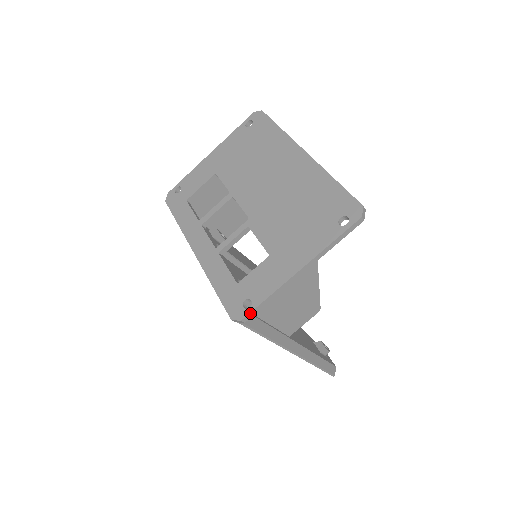
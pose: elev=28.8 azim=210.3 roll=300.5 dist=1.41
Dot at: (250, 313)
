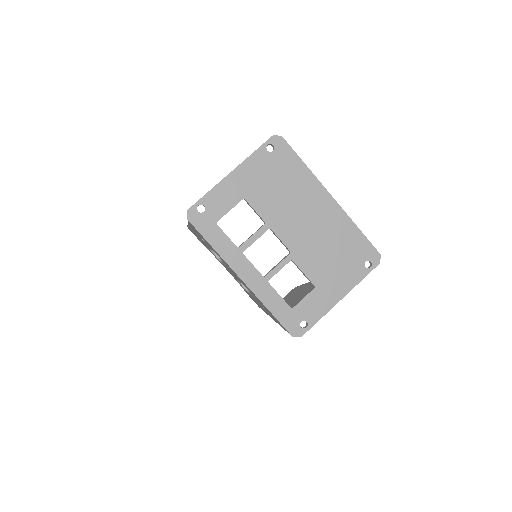
Dot at: occluded
